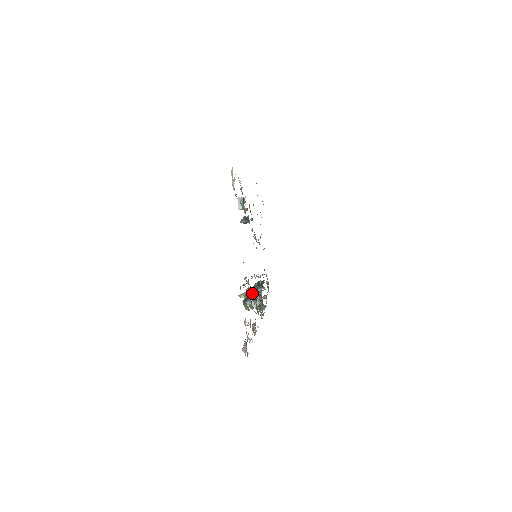
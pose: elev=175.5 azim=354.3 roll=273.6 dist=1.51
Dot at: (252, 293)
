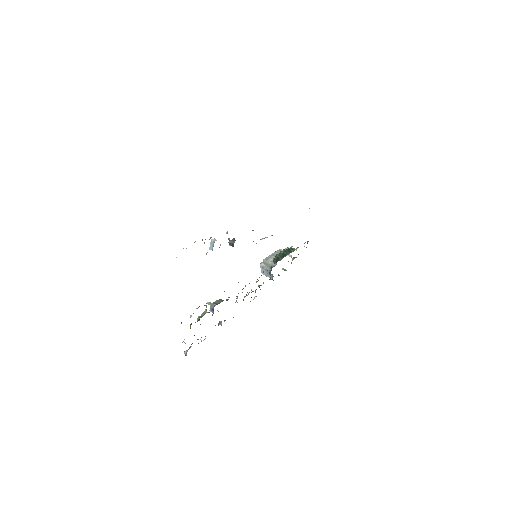
Dot at: (266, 266)
